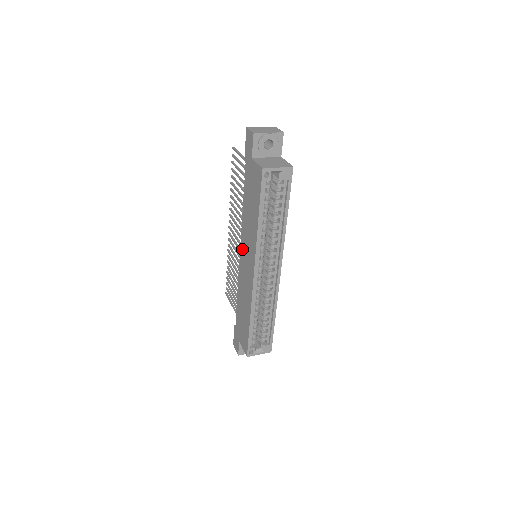
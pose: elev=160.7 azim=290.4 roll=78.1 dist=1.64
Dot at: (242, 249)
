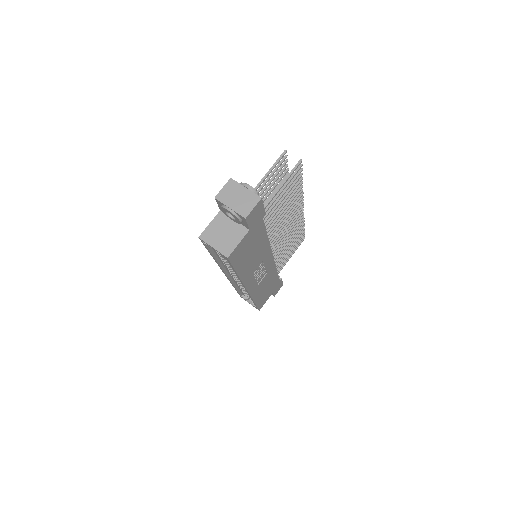
Dot at: occluded
